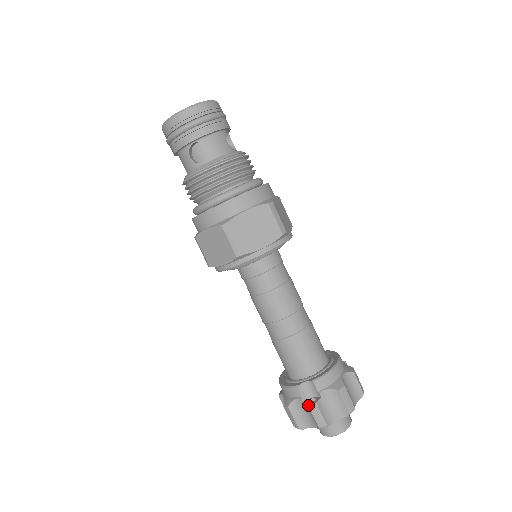
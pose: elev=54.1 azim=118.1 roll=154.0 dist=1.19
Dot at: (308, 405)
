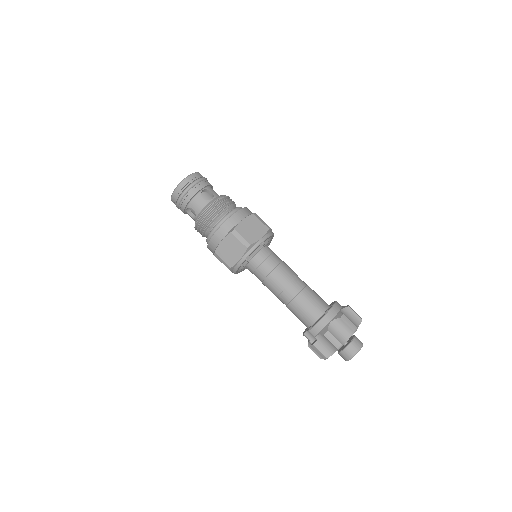
Dot at: (310, 346)
